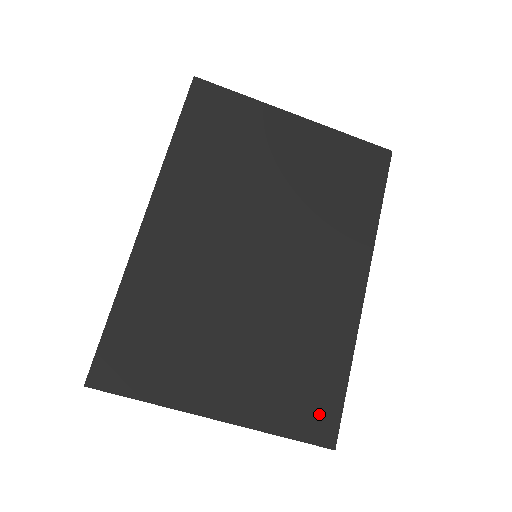
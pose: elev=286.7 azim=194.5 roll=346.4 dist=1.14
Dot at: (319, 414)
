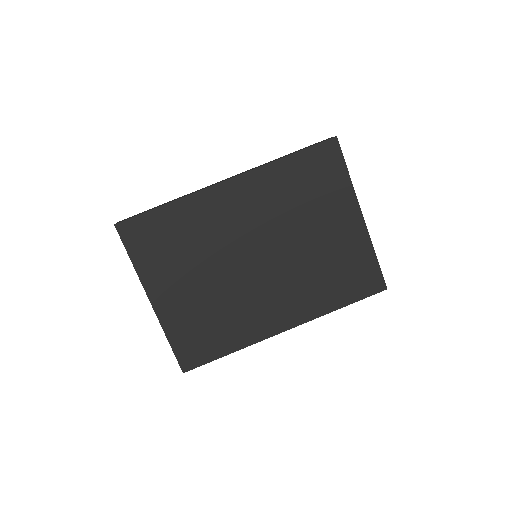
Dot at: (195, 353)
